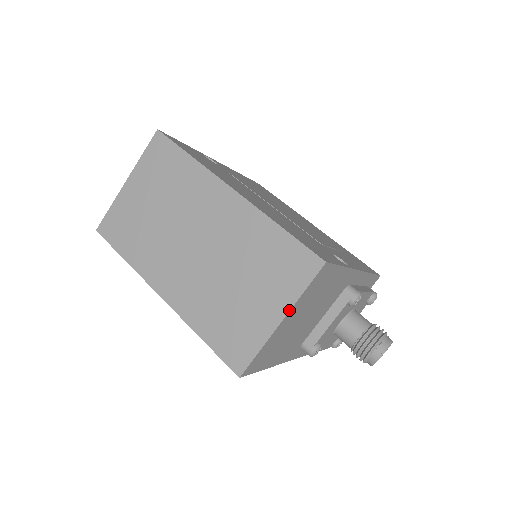
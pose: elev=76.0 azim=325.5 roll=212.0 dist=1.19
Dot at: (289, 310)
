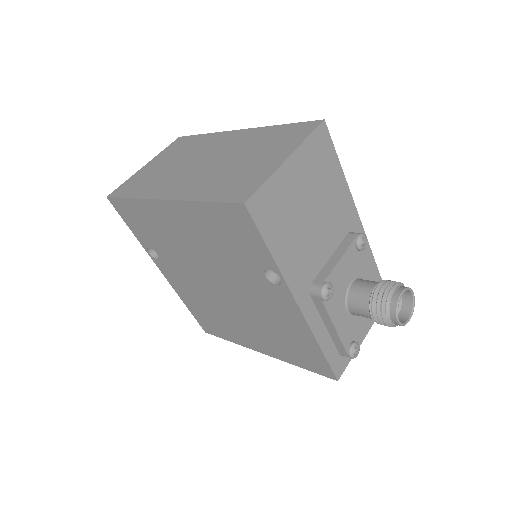
Dot at: (294, 150)
